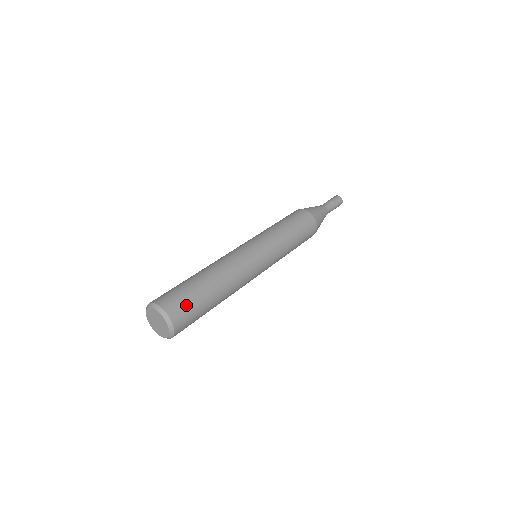
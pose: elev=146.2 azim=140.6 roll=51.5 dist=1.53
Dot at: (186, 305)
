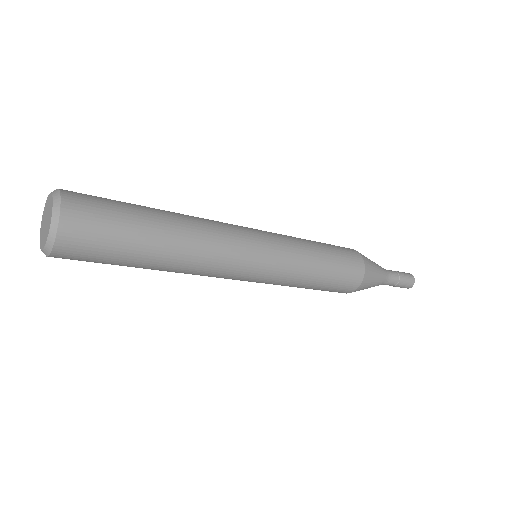
Dot at: occluded
